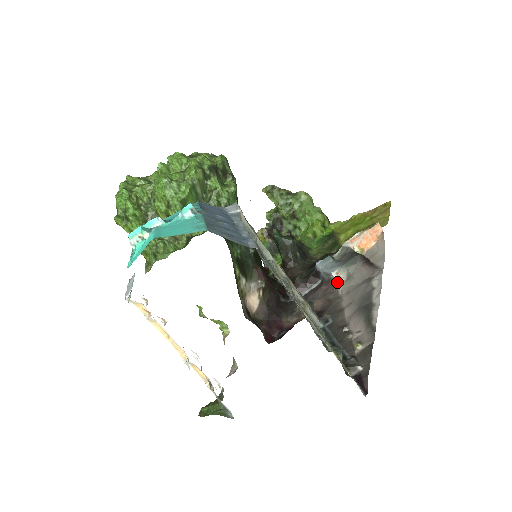
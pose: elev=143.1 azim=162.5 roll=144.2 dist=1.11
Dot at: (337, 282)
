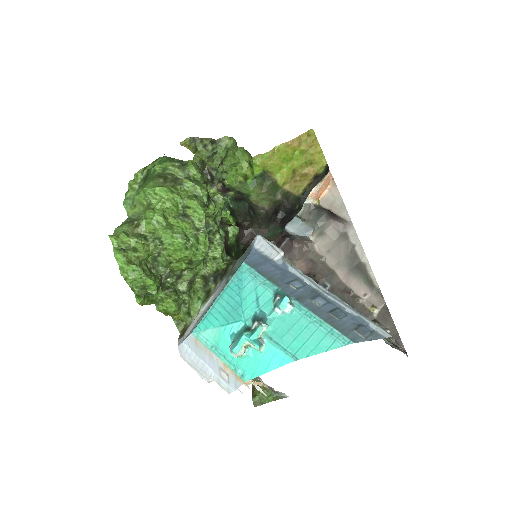
Dot at: (311, 240)
